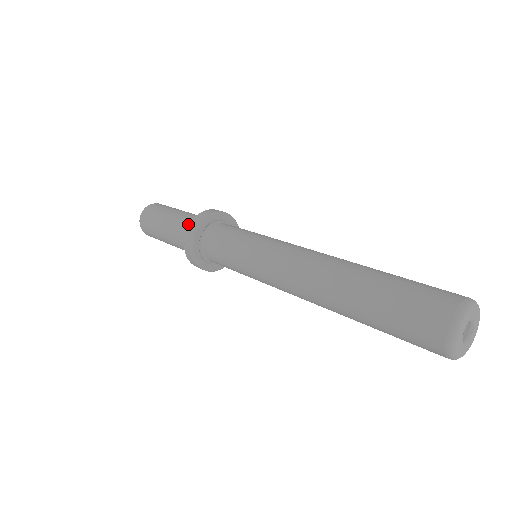
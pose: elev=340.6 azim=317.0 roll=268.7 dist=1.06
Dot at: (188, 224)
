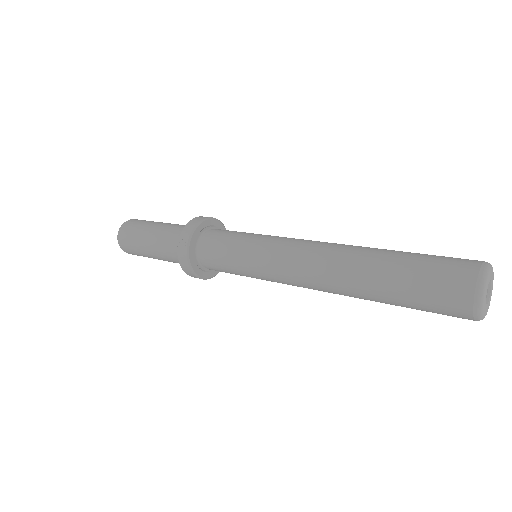
Dot at: (181, 228)
